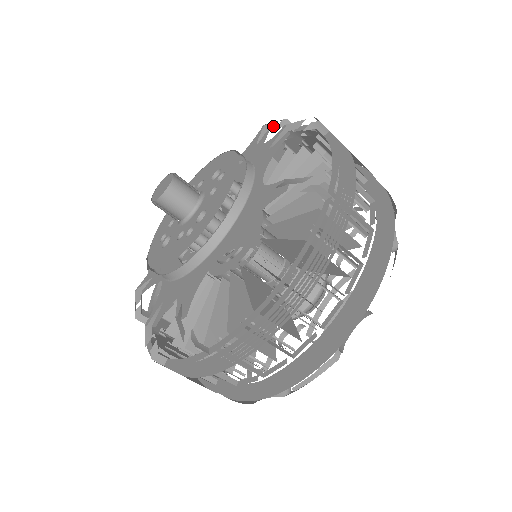
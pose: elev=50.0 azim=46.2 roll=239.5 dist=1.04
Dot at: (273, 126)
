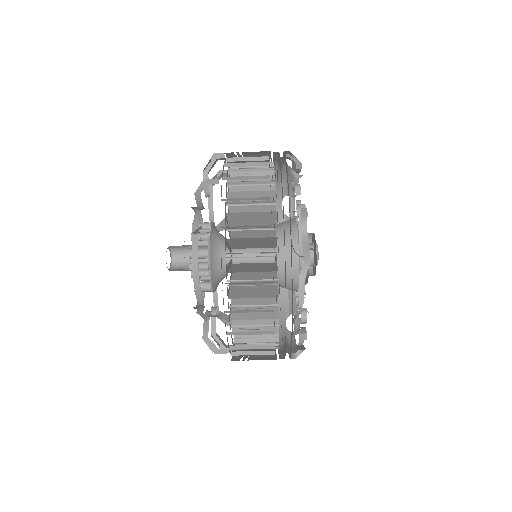
Dot at: occluded
